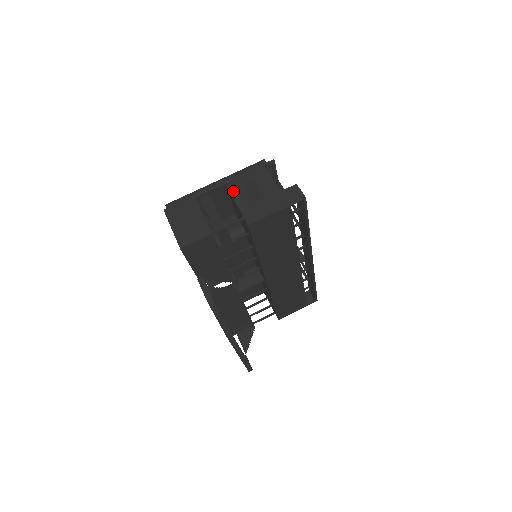
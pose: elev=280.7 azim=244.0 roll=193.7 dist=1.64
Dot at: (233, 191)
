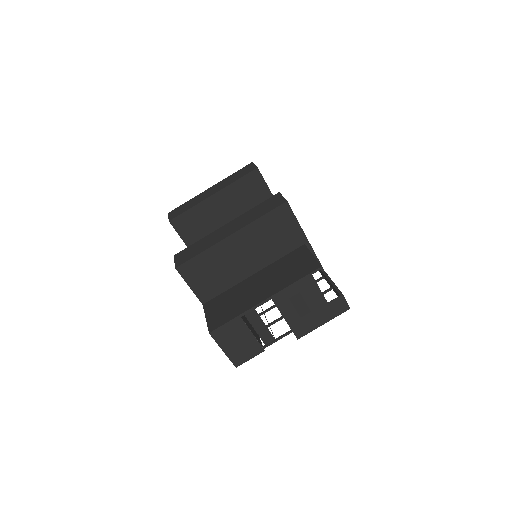
Dot at: (281, 307)
